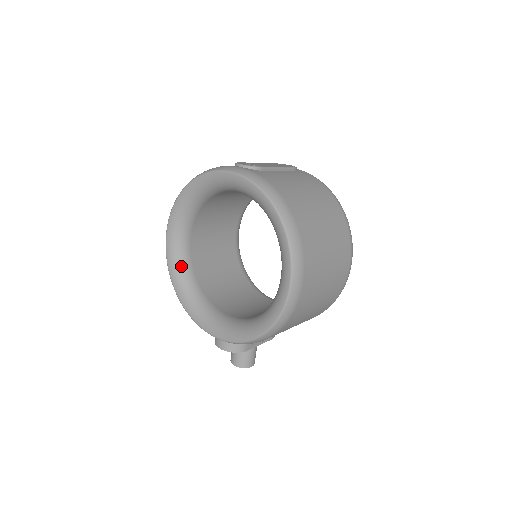
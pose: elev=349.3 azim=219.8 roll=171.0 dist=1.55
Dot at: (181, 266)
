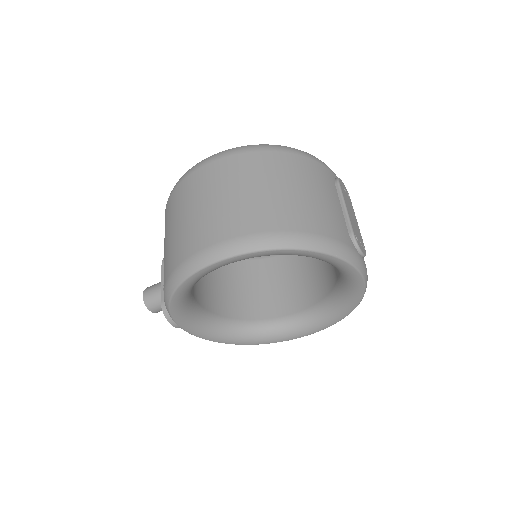
Dot at: occluded
